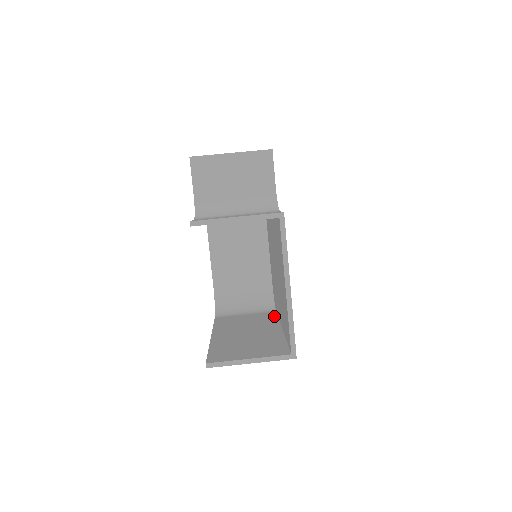
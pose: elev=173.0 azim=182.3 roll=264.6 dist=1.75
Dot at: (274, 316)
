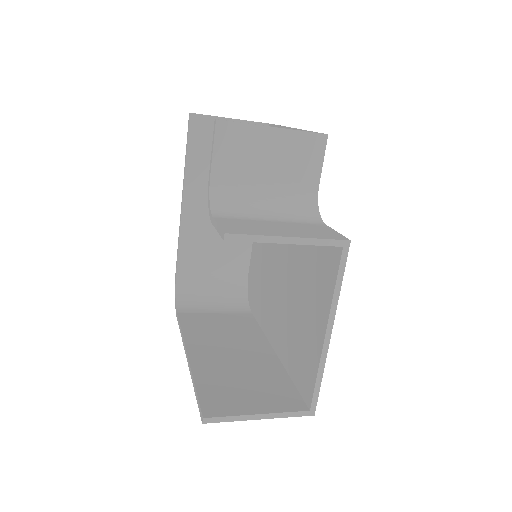
Dot at: (254, 323)
